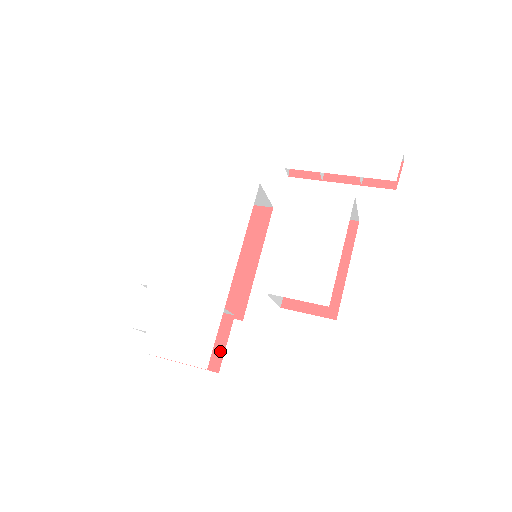
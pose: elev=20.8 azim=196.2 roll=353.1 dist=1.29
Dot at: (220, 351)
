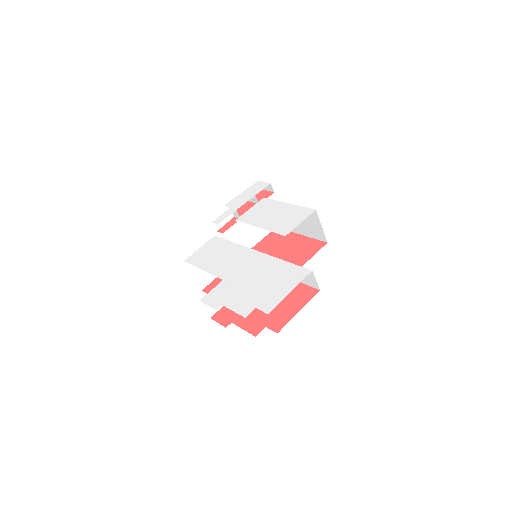
Dot at: (304, 288)
